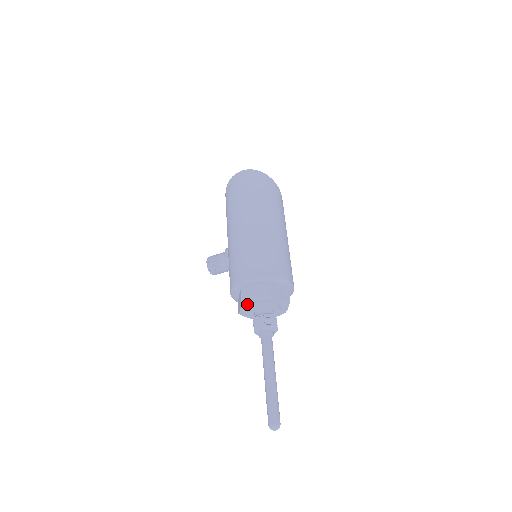
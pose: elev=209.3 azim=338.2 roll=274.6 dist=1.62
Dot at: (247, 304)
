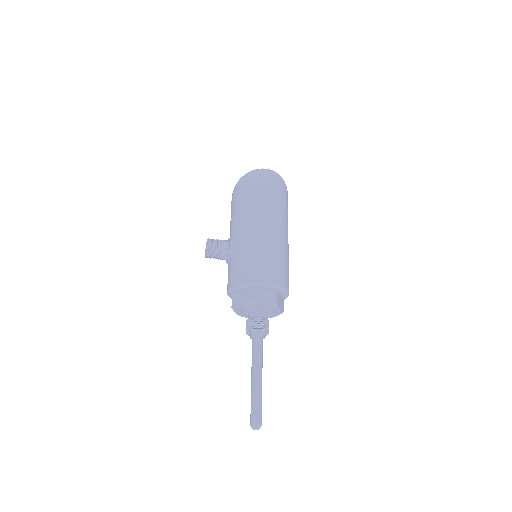
Dot at: (253, 304)
